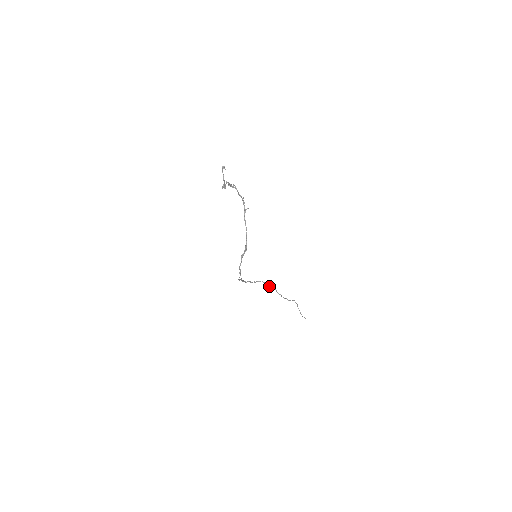
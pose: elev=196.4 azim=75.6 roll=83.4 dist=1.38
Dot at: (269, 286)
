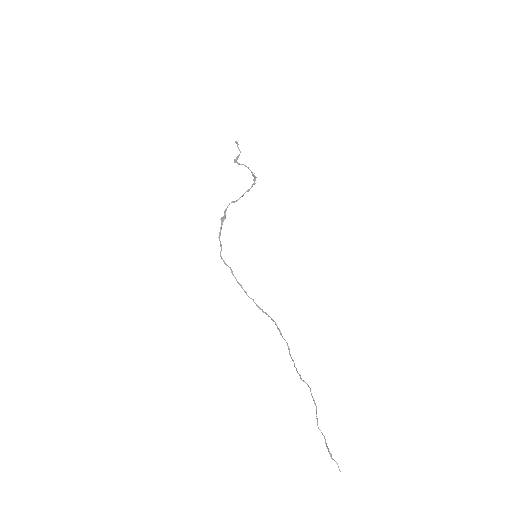
Dot at: occluded
